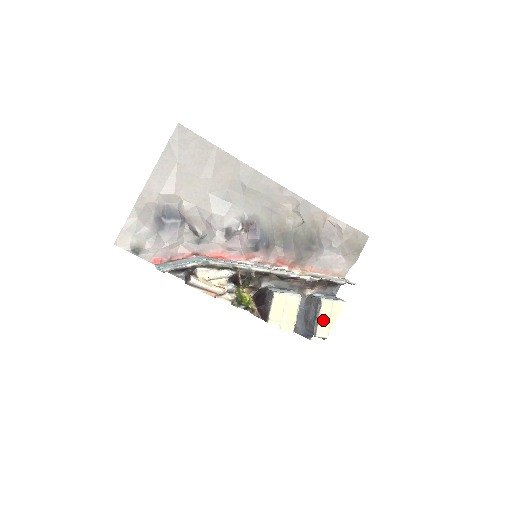
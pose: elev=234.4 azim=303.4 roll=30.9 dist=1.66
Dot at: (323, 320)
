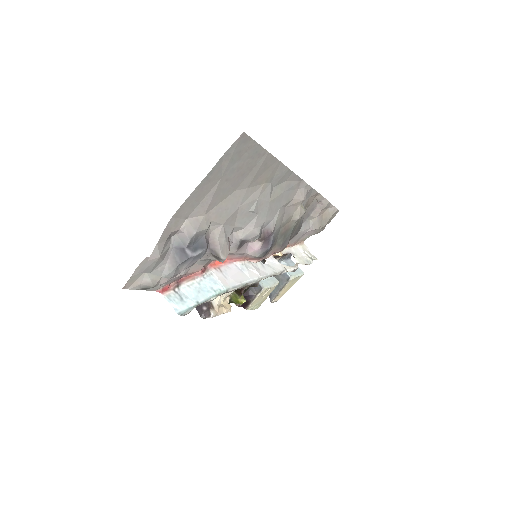
Dot at: (283, 291)
